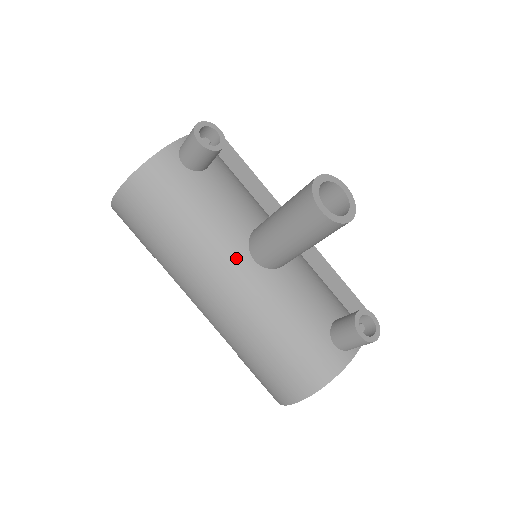
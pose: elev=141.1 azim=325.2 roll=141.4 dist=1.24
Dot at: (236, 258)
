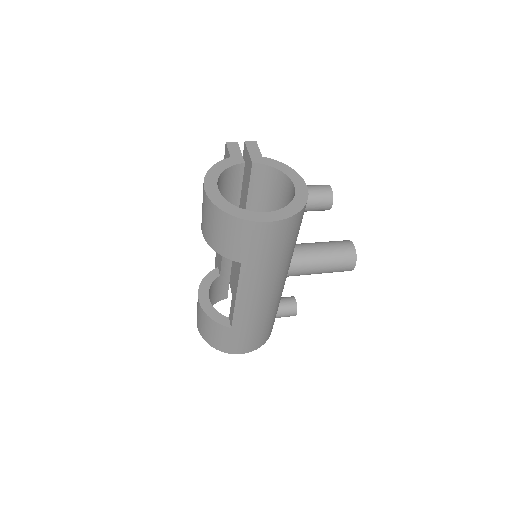
Dot at: (287, 273)
